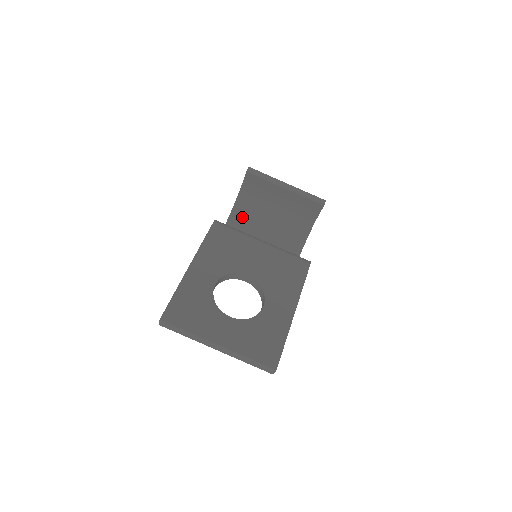
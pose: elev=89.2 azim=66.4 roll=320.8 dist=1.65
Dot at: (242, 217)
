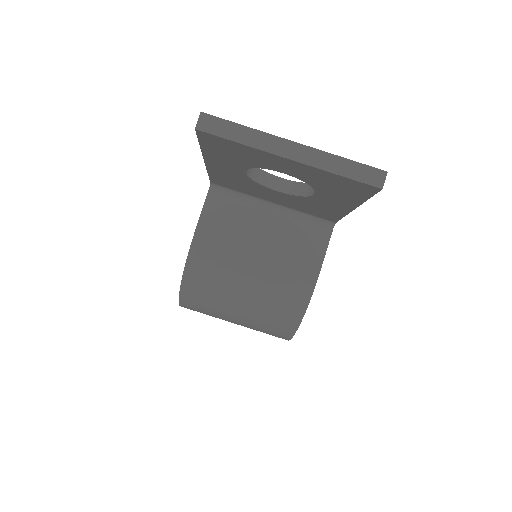
Dot at: occluded
